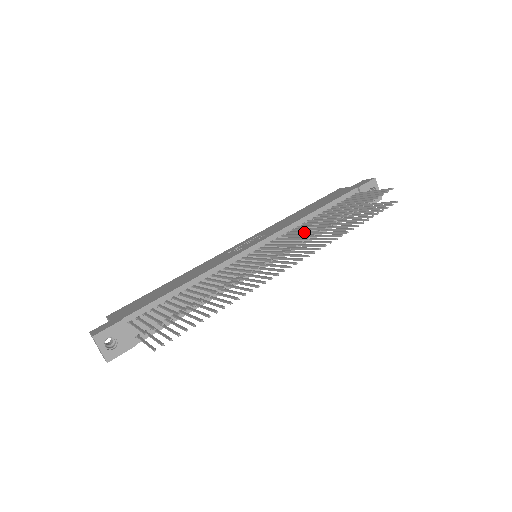
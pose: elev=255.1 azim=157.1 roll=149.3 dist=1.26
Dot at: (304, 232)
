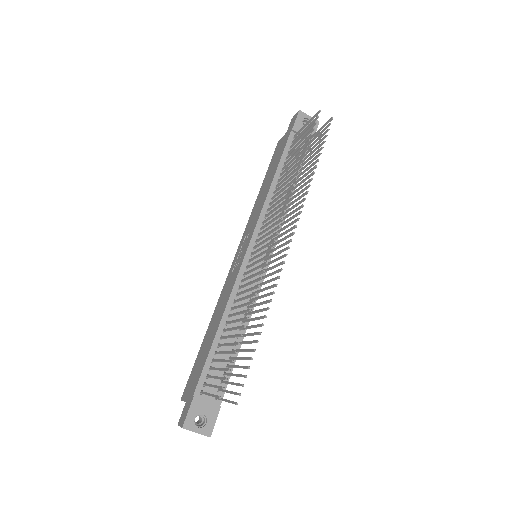
Dot at: (277, 207)
